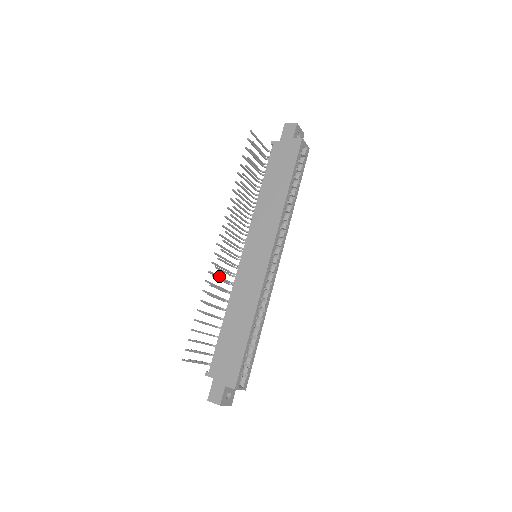
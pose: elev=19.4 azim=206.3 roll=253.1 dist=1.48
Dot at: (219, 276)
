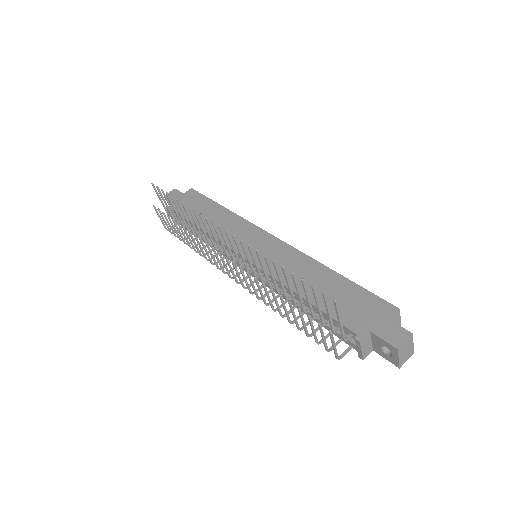
Dot at: (255, 262)
